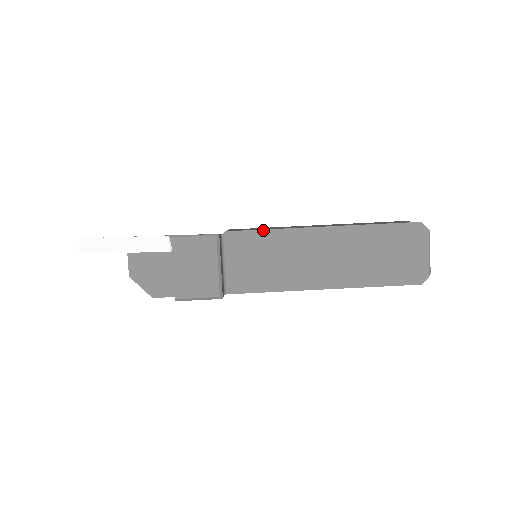
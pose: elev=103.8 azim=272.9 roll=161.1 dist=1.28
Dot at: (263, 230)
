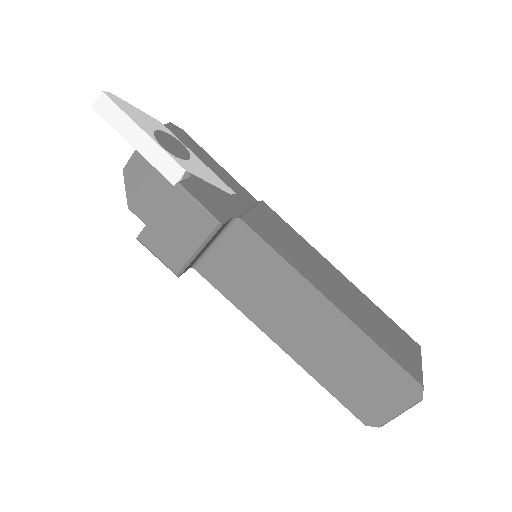
Dot at: (275, 251)
